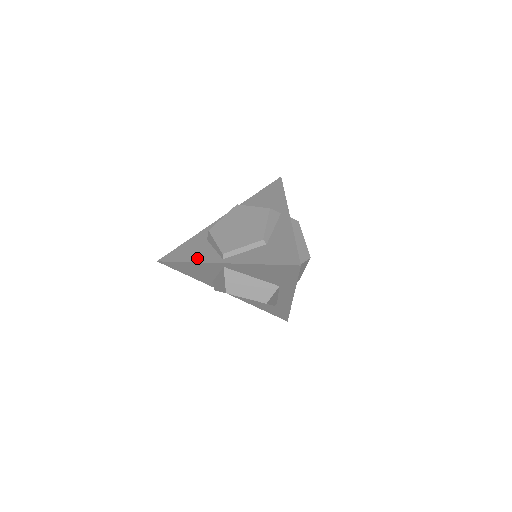
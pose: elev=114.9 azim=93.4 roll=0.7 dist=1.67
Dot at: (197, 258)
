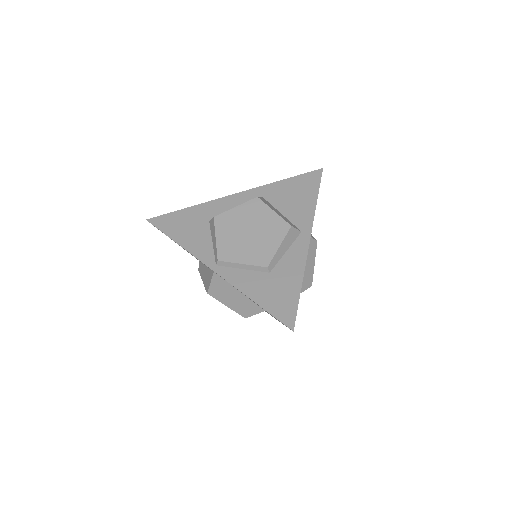
Dot at: (190, 244)
